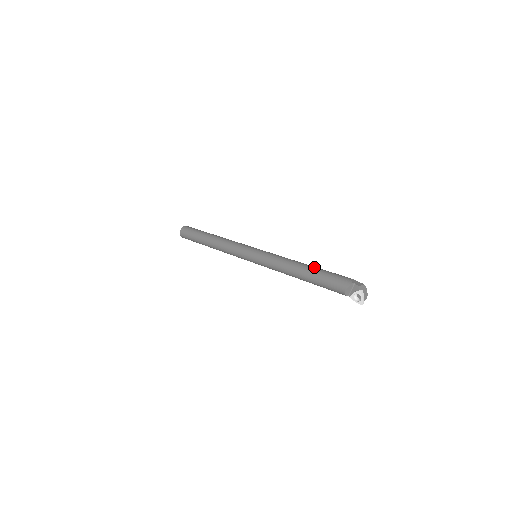
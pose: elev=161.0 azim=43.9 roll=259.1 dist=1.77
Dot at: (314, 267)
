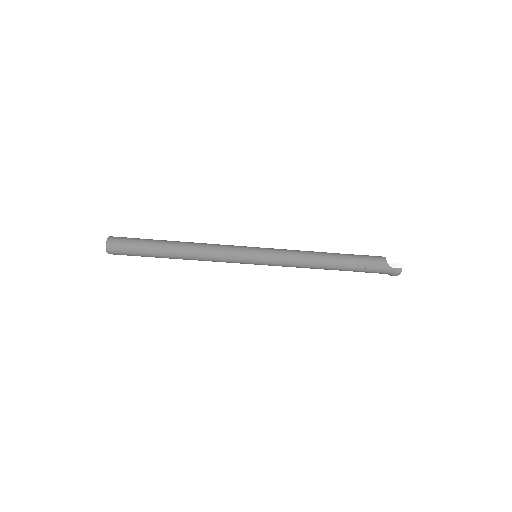
Dot at: occluded
